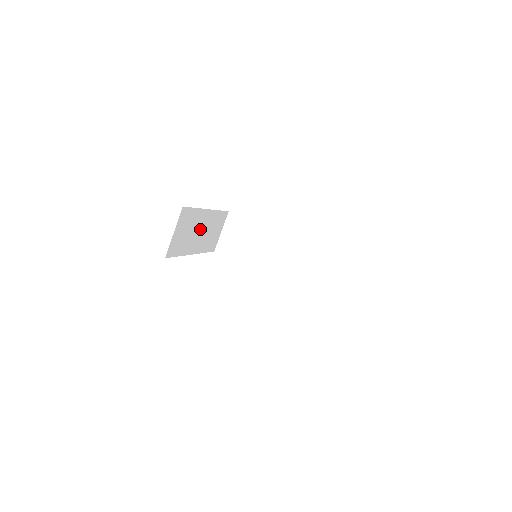
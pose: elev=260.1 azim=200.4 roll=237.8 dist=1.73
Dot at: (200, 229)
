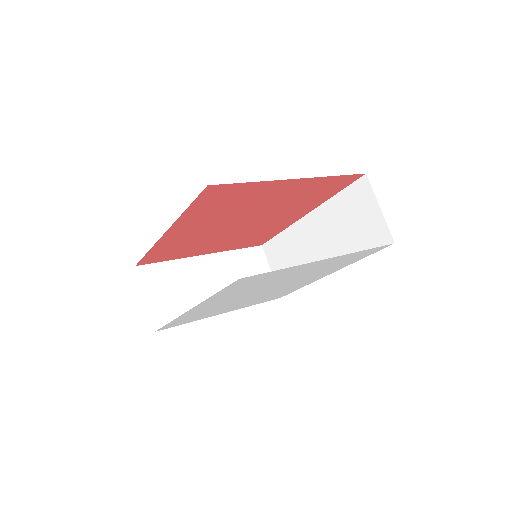
Dot at: (210, 281)
